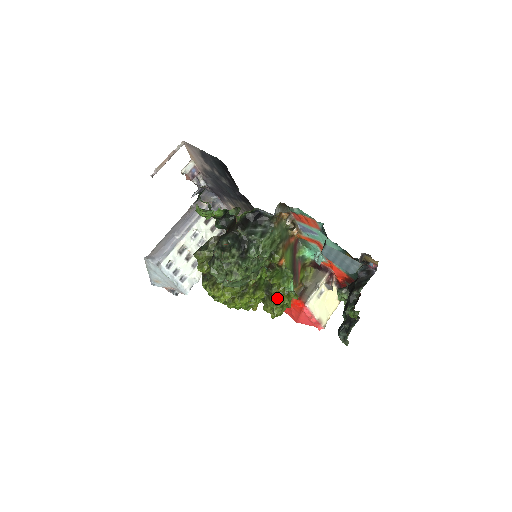
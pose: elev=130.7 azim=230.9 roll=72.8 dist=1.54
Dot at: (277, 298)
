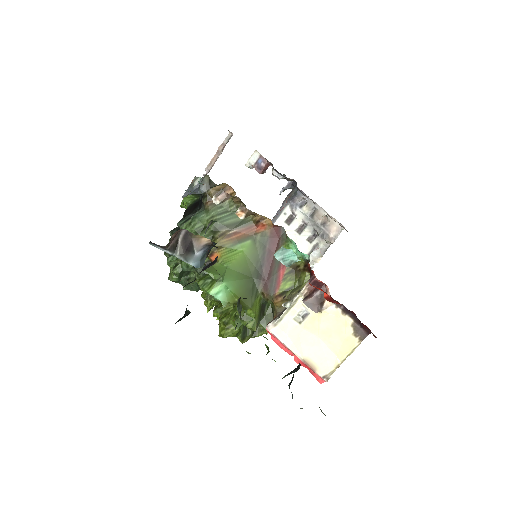
Dot at: (227, 311)
